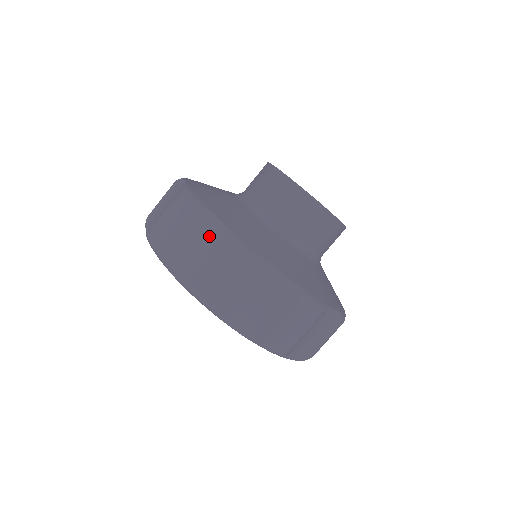
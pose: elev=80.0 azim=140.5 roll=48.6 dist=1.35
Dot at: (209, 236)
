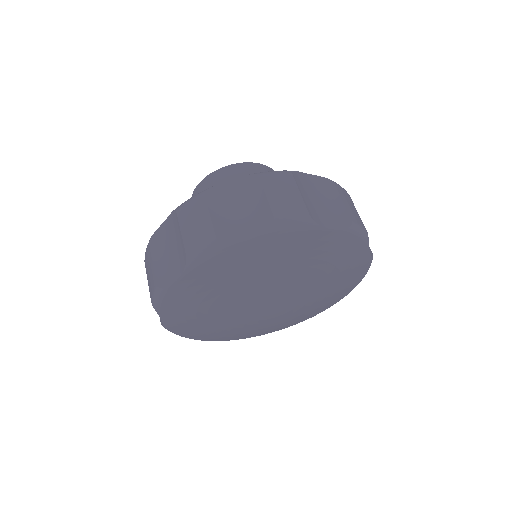
Dot at: (170, 233)
